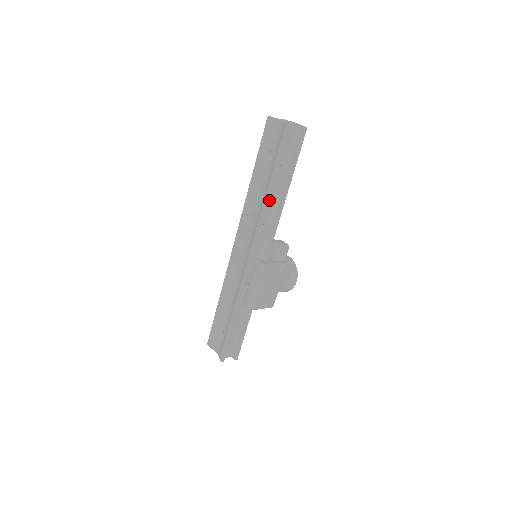
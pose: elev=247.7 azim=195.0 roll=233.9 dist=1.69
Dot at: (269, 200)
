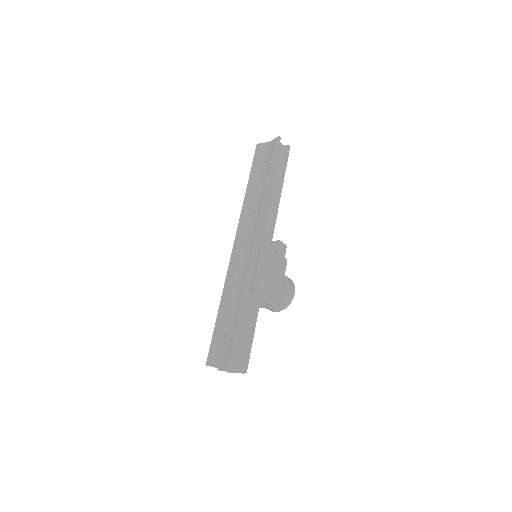
Dot at: (269, 189)
